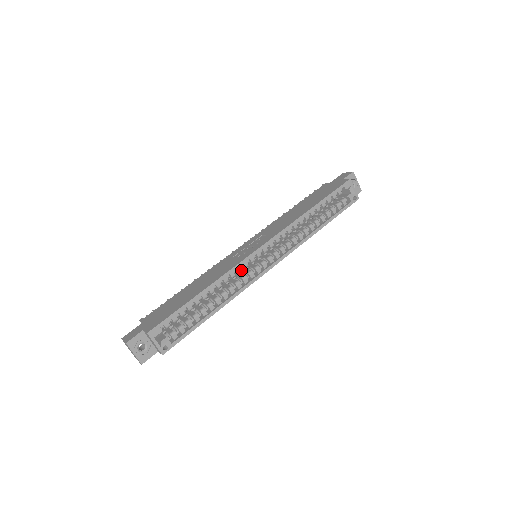
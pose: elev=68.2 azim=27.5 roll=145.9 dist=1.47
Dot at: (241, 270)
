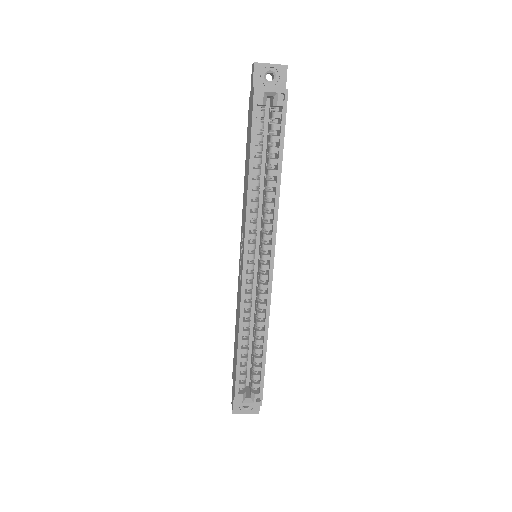
Dot at: (250, 294)
